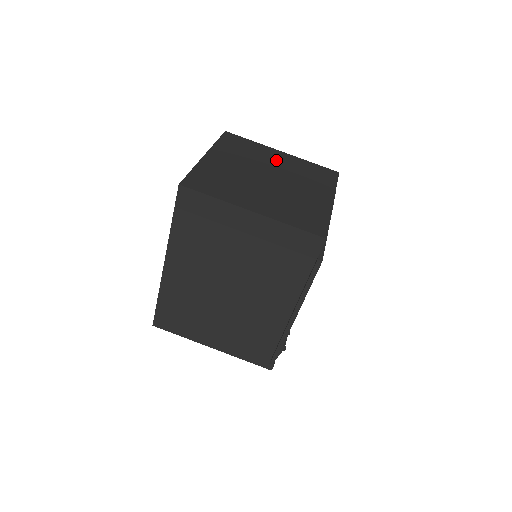
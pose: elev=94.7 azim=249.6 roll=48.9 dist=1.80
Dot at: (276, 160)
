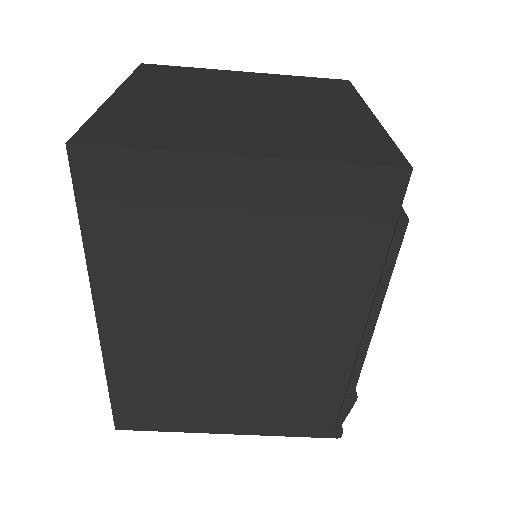
Dot at: (243, 82)
